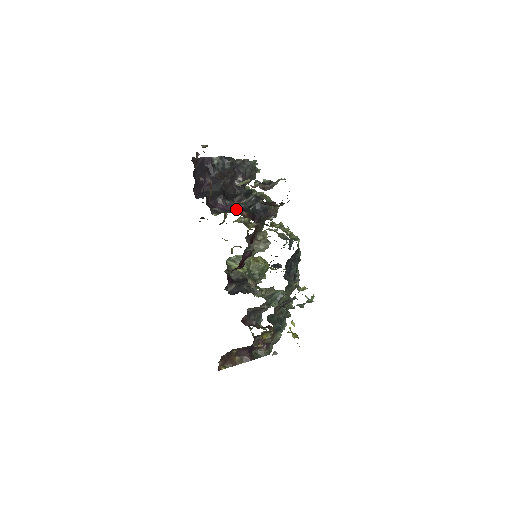
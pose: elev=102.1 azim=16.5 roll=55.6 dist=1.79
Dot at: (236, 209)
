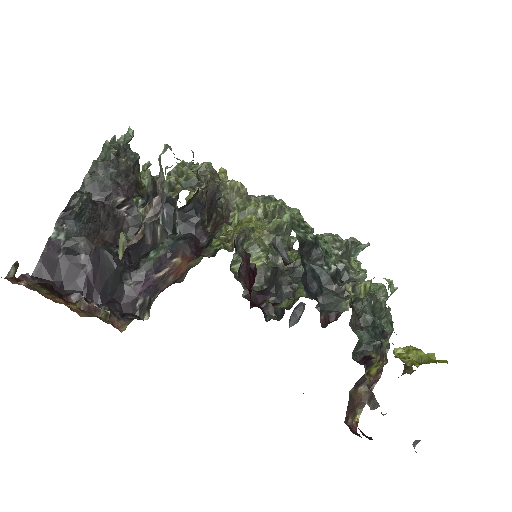
Dot at: (161, 269)
